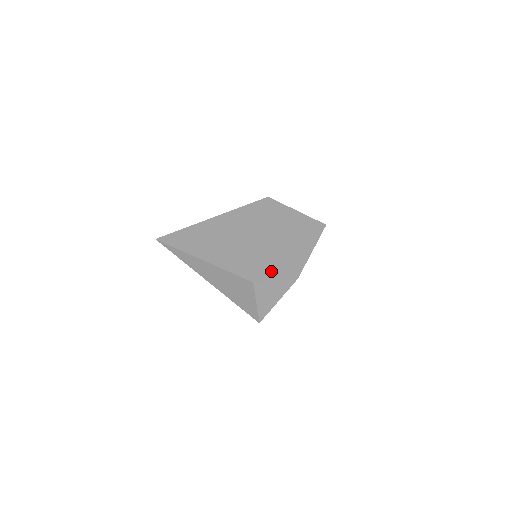
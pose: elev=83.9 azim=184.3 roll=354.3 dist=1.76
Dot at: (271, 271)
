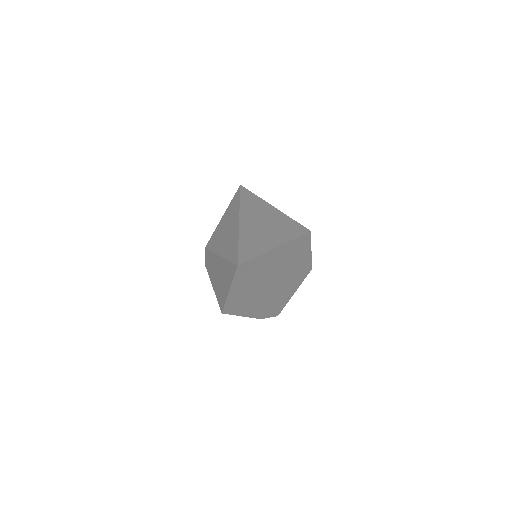
Dot at: (273, 309)
